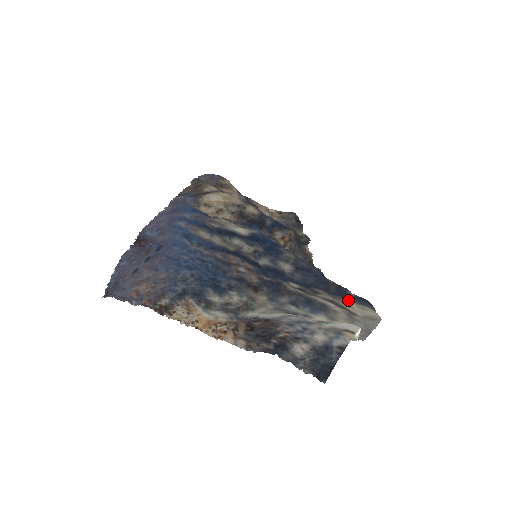
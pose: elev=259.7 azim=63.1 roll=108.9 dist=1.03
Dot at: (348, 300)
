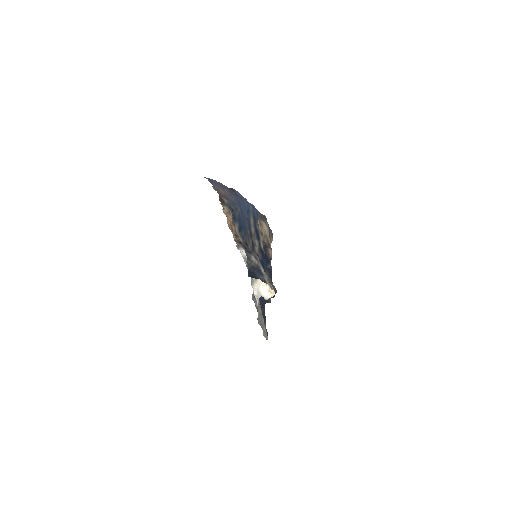
Dot at: occluded
